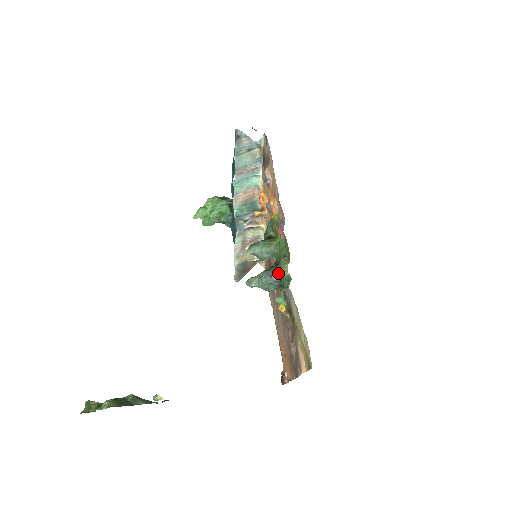
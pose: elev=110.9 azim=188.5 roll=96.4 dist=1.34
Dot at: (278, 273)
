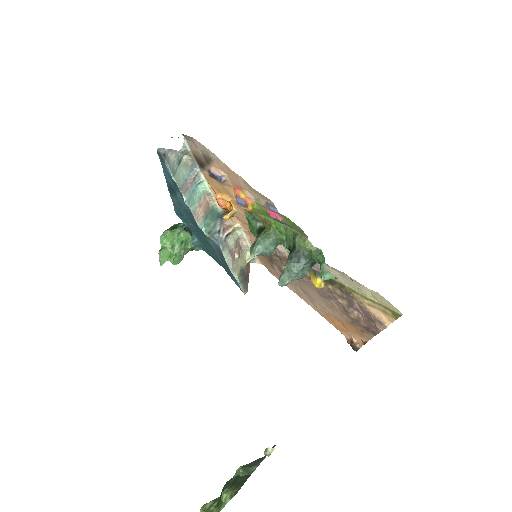
Dot at: (303, 254)
